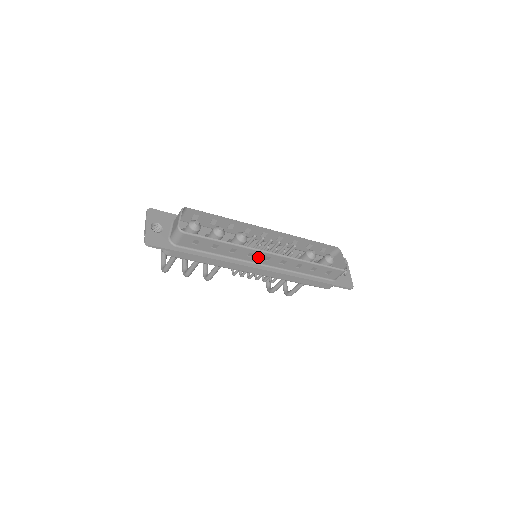
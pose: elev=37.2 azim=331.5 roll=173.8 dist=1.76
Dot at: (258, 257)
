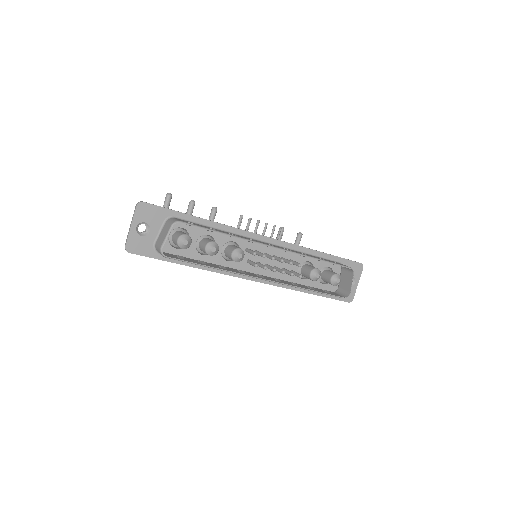
Dot at: occluded
